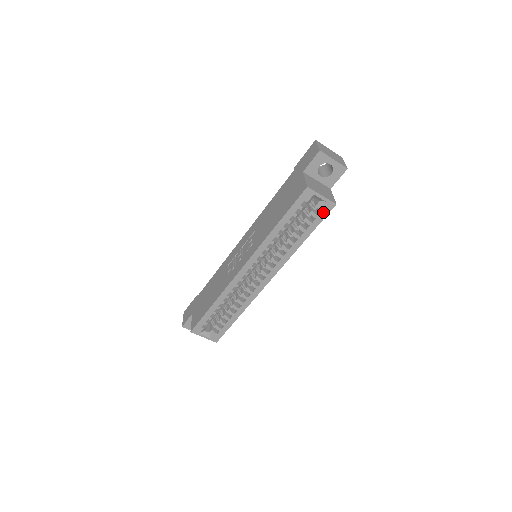
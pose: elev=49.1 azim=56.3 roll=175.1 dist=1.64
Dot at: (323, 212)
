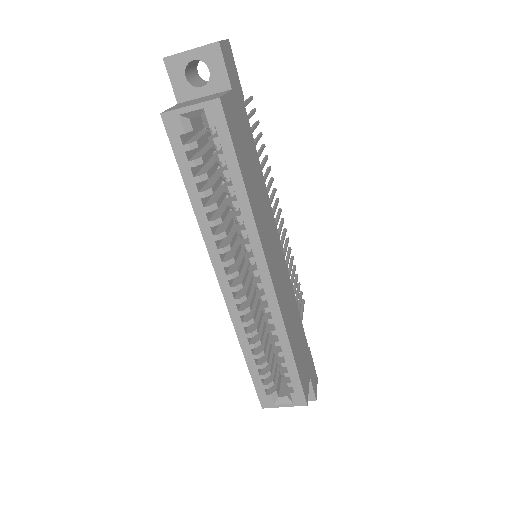
Dot at: (218, 126)
